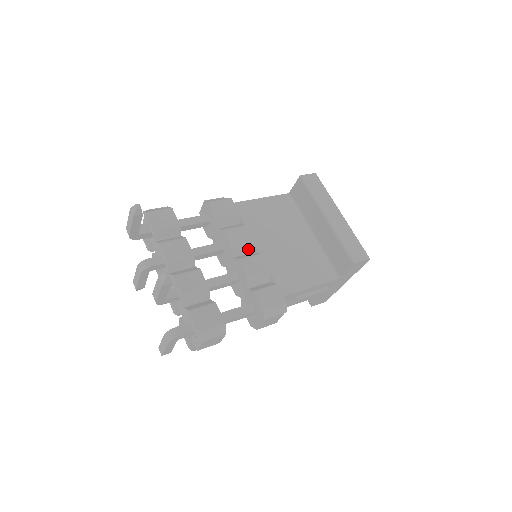
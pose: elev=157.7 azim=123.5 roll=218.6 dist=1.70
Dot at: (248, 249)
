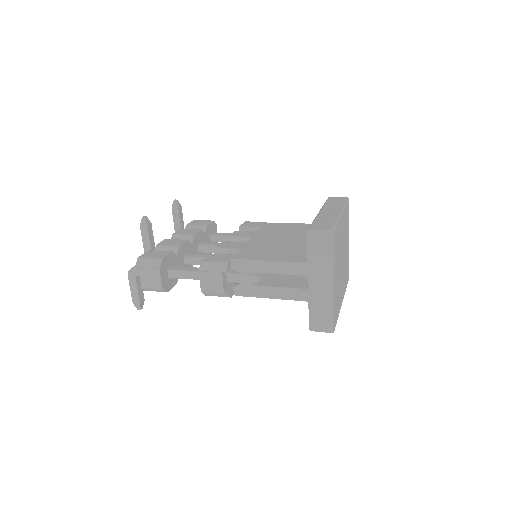
Dot at: occluded
